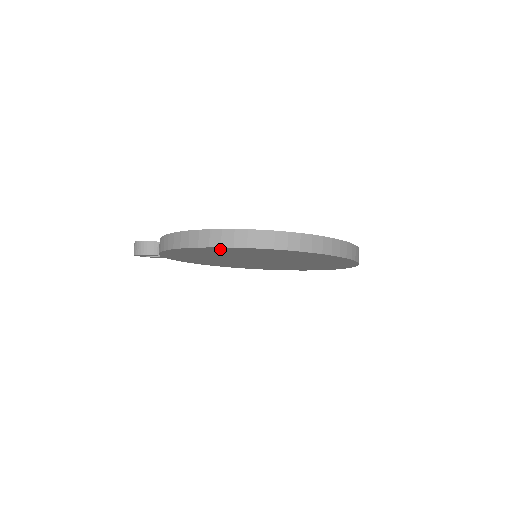
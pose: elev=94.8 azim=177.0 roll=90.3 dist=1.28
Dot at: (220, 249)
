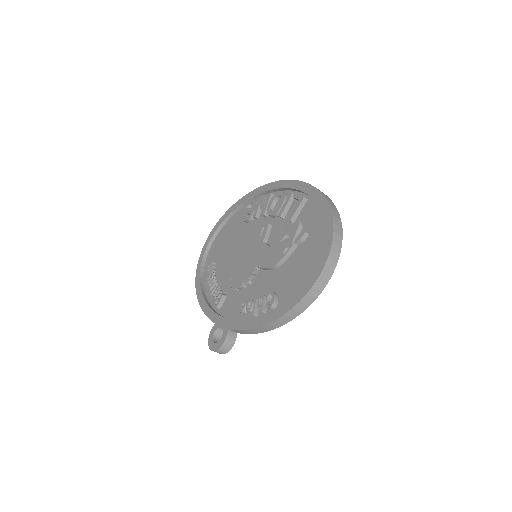
Dot at: occluded
